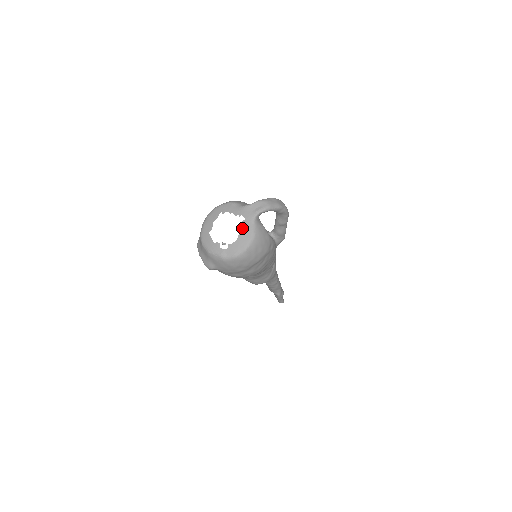
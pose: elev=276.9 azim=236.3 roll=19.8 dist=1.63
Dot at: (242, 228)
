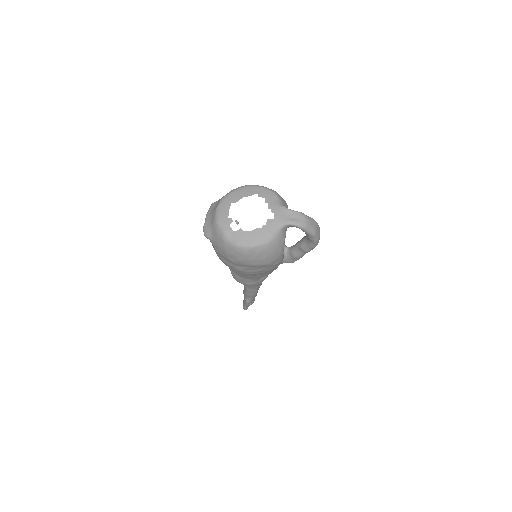
Dot at: (264, 225)
